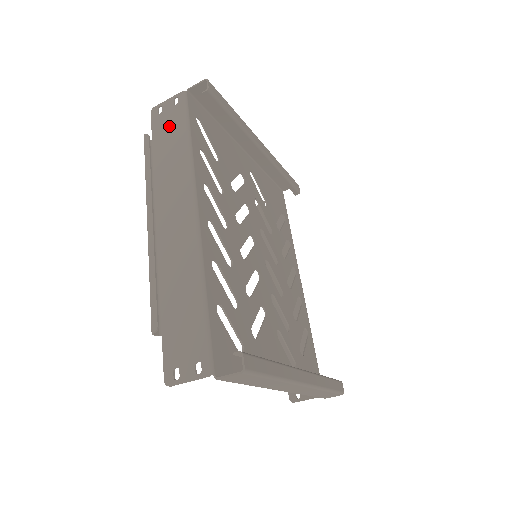
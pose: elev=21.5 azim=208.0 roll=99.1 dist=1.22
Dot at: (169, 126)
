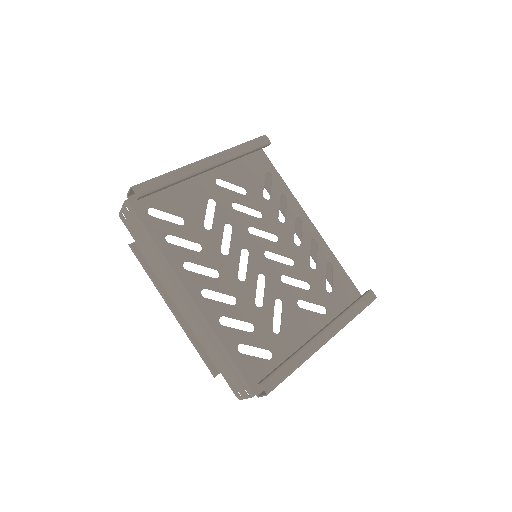
Dot at: (137, 231)
